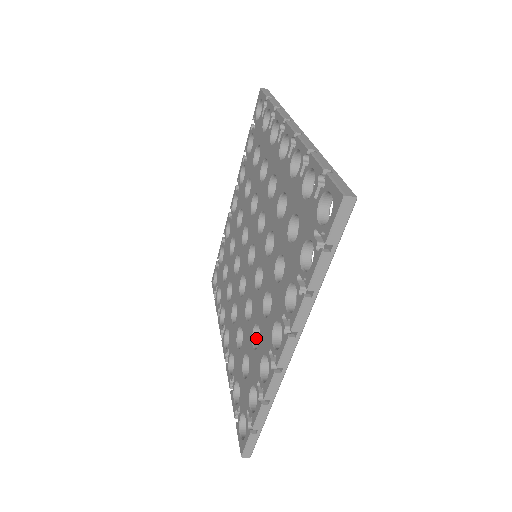
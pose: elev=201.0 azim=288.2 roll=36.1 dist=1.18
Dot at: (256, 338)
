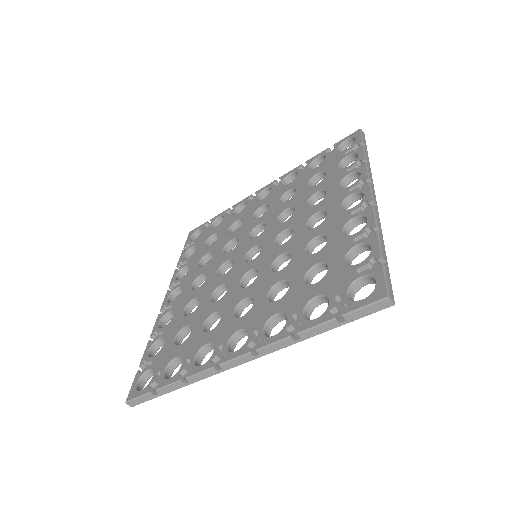
Dot at: (209, 321)
